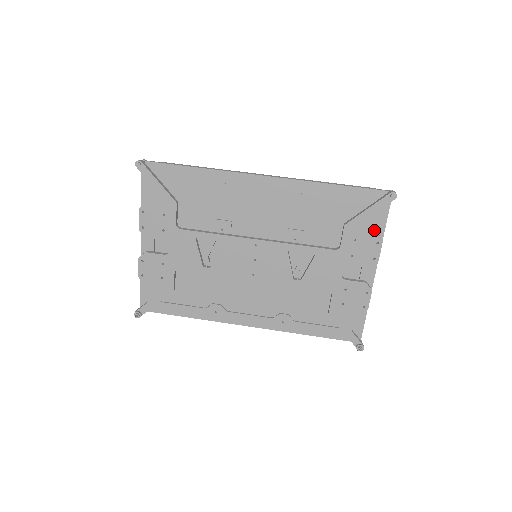
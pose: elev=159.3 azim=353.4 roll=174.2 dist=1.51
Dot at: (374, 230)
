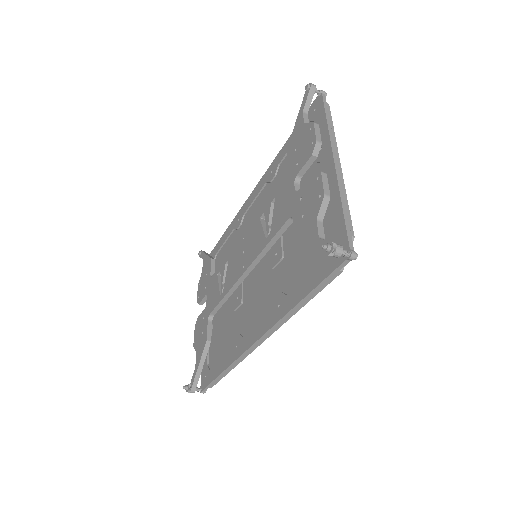
Dot at: (305, 125)
